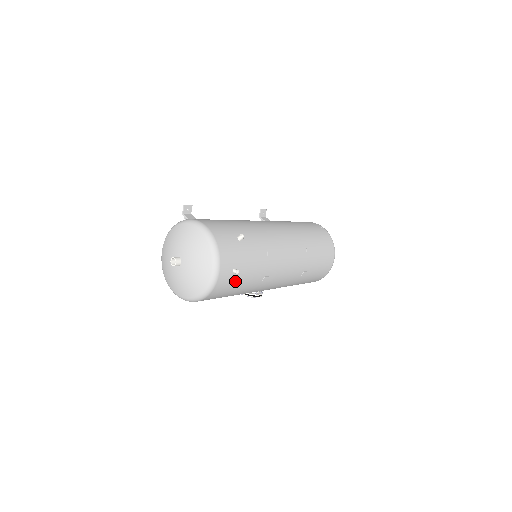
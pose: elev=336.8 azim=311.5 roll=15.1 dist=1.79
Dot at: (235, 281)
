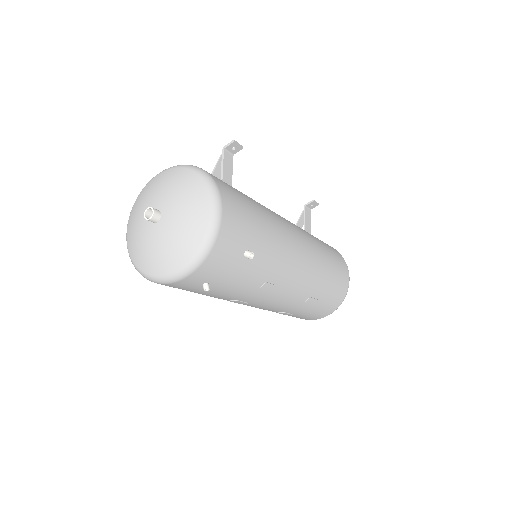
Dot at: (198, 290)
